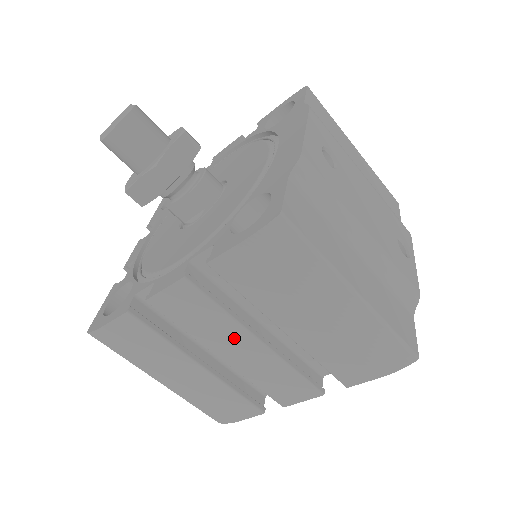
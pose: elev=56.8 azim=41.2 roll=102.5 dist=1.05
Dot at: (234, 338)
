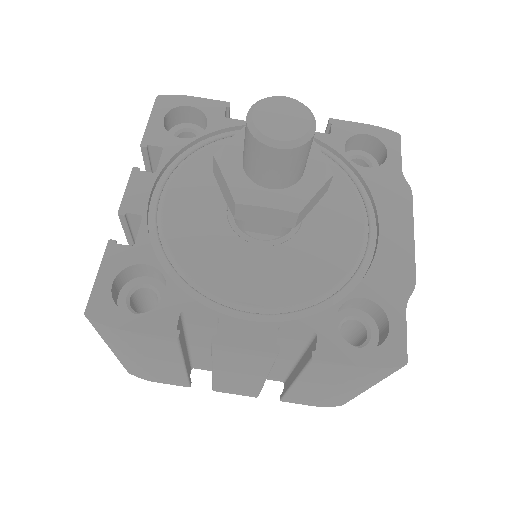
Dot at: (249, 373)
